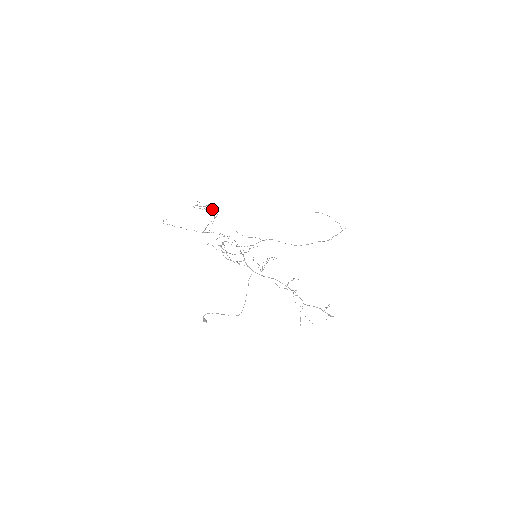
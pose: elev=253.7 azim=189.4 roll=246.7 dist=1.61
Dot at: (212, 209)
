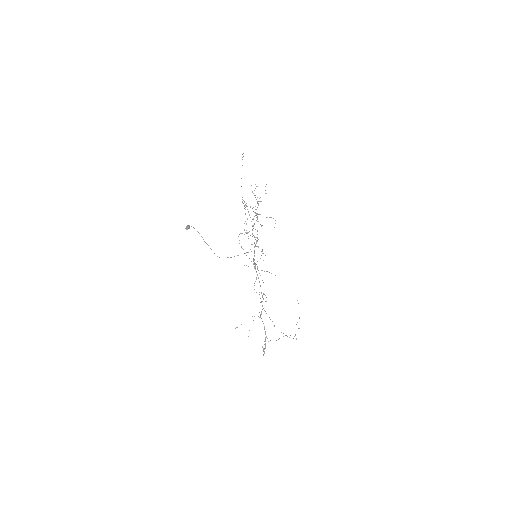
Dot at: occluded
